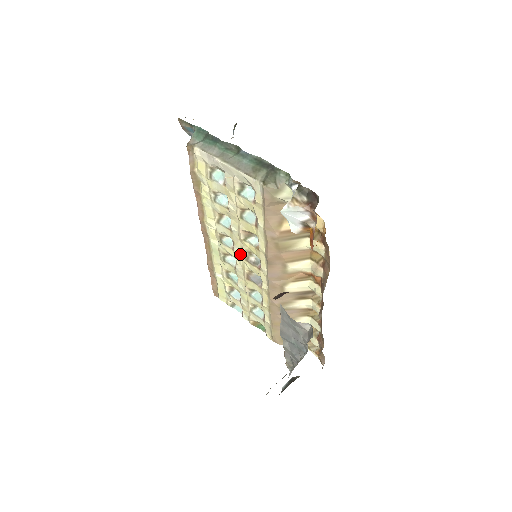
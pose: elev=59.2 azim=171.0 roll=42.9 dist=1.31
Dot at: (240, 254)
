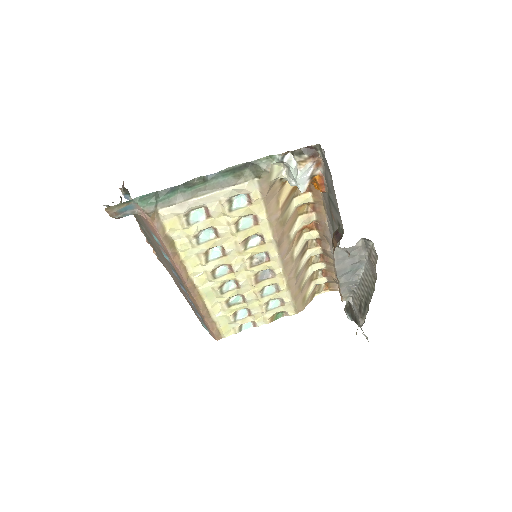
Dot at: (241, 268)
